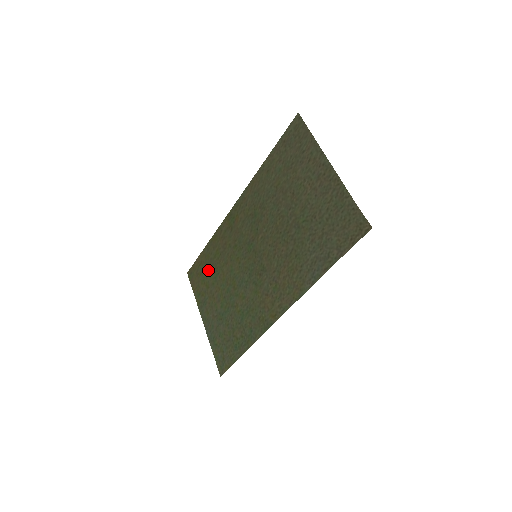
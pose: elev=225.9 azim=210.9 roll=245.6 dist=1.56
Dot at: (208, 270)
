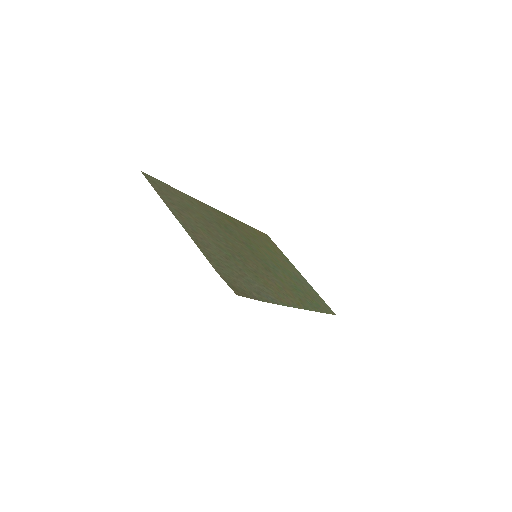
Dot at: (265, 243)
